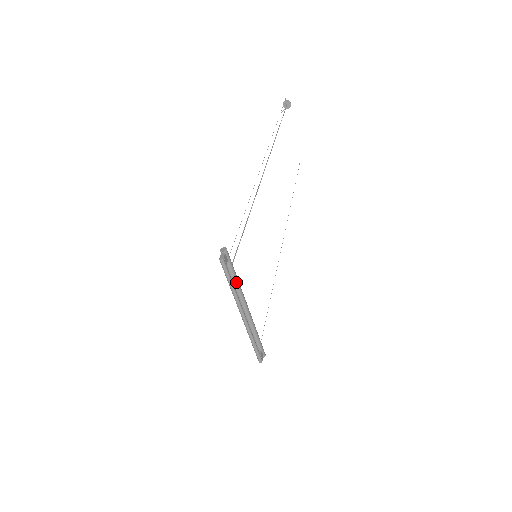
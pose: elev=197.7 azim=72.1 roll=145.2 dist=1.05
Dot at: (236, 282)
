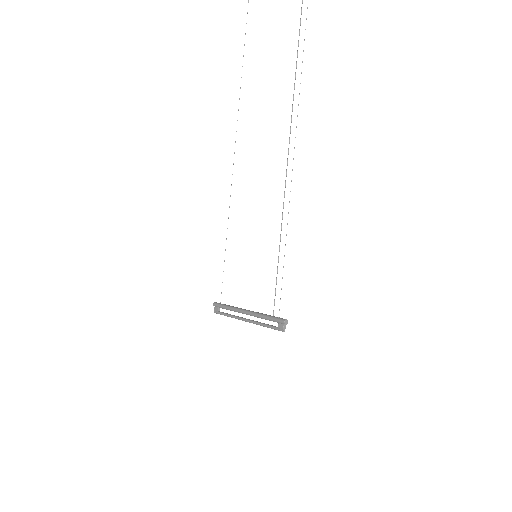
Dot at: (266, 319)
